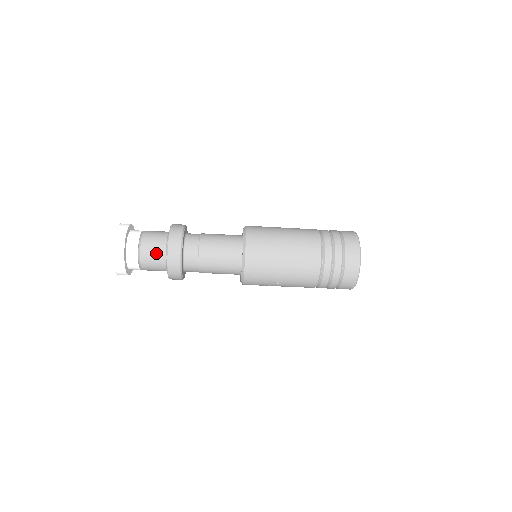
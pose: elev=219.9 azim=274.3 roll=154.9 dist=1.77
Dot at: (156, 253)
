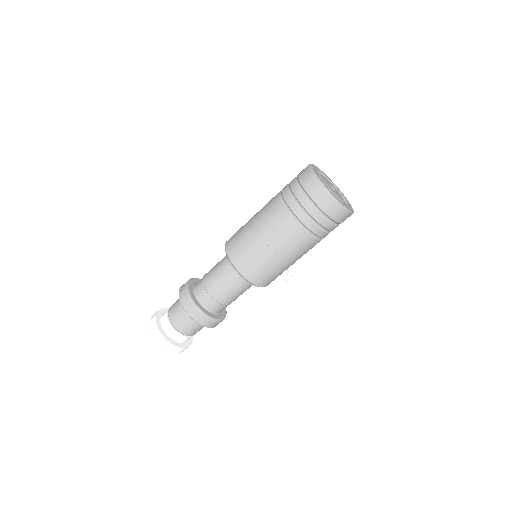
Dot at: (178, 307)
